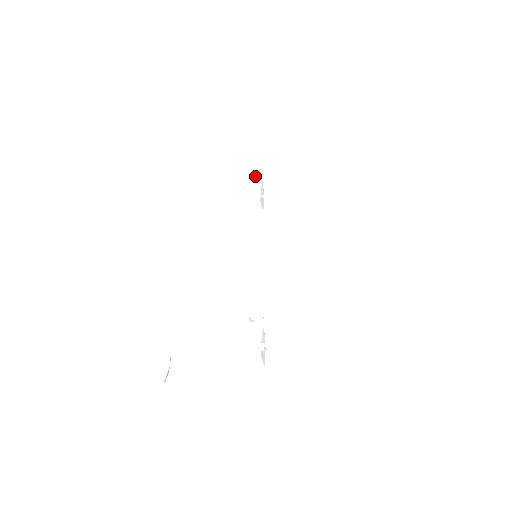
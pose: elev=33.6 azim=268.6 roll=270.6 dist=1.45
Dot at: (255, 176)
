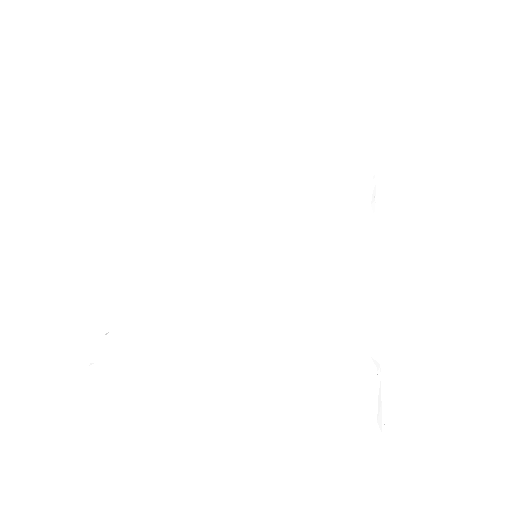
Dot at: (375, 181)
